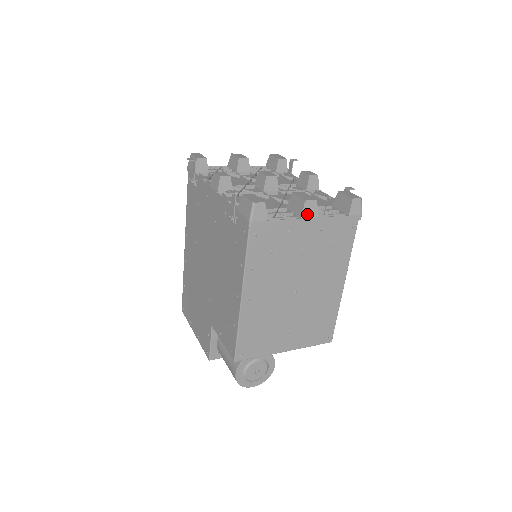
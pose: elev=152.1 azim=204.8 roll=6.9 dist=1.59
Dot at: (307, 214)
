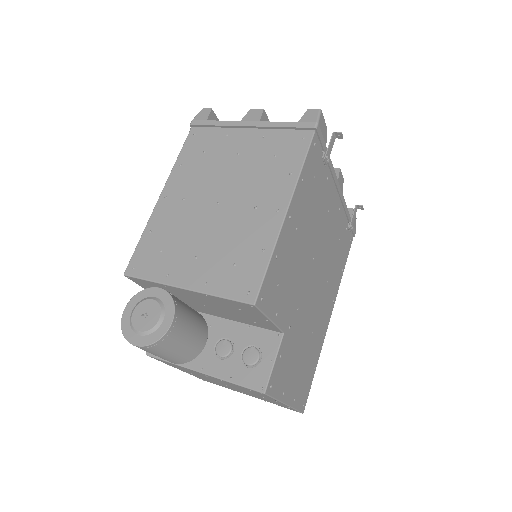
Dot at: (248, 118)
